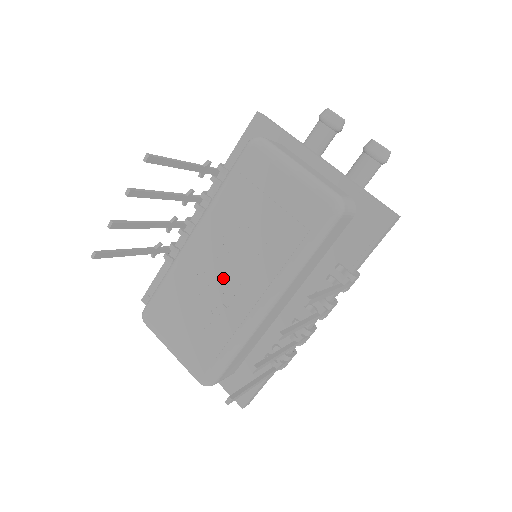
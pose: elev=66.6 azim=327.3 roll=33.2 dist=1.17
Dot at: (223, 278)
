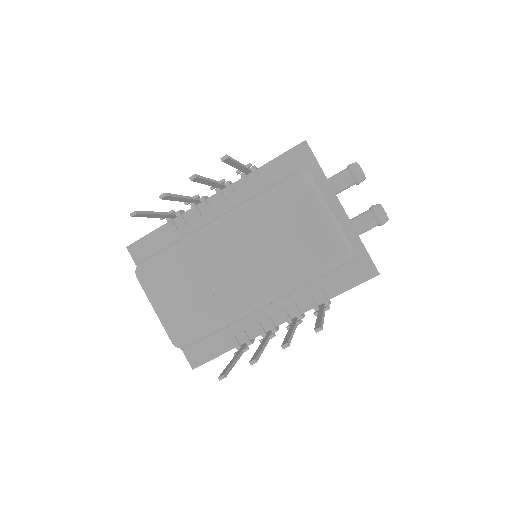
Dot at: (232, 270)
